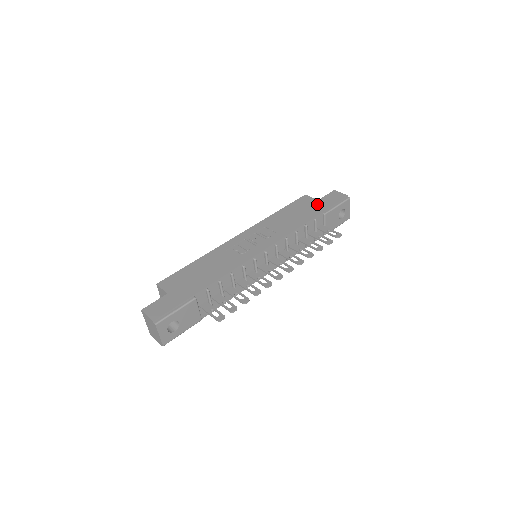
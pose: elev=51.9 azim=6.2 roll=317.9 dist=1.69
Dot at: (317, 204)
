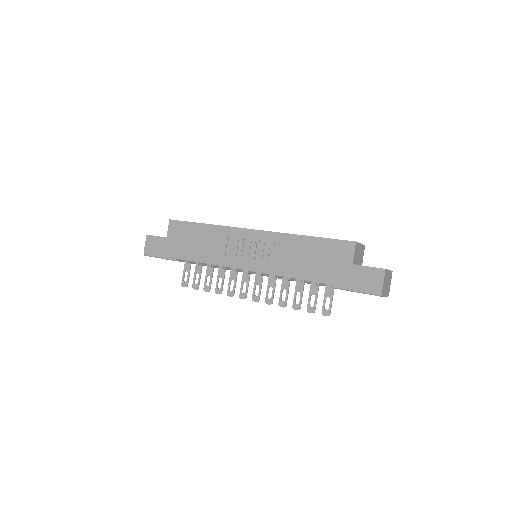
Dot at: (343, 269)
